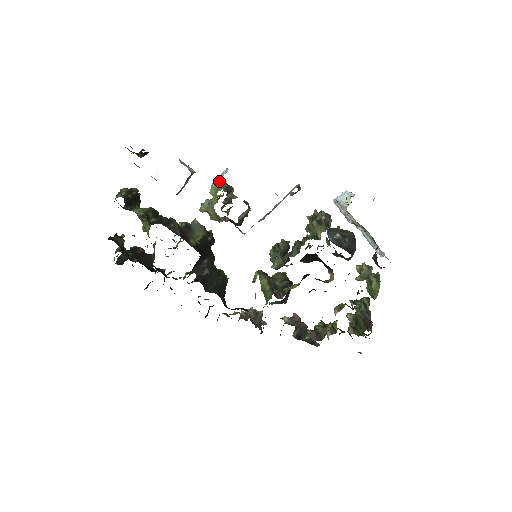
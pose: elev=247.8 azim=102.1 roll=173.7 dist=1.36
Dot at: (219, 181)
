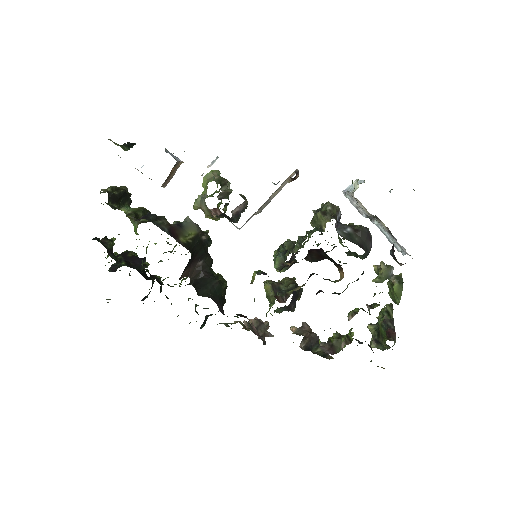
Dot at: (211, 173)
